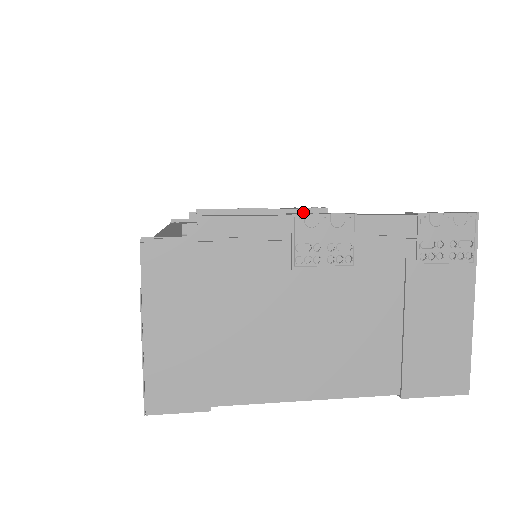
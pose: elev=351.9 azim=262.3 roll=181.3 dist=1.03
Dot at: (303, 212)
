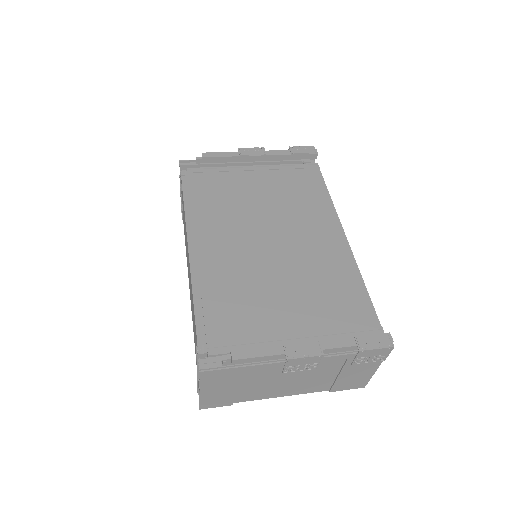
Dot at: (296, 157)
